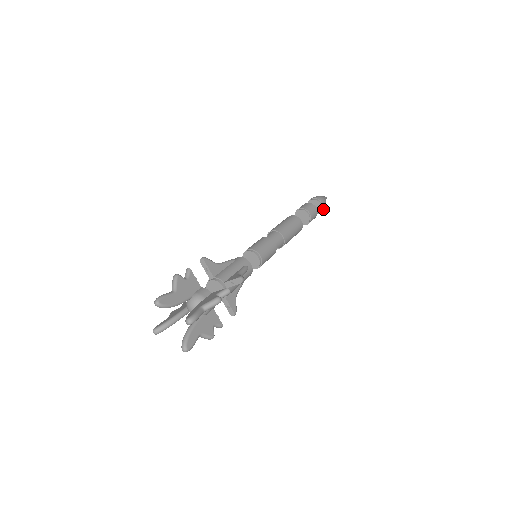
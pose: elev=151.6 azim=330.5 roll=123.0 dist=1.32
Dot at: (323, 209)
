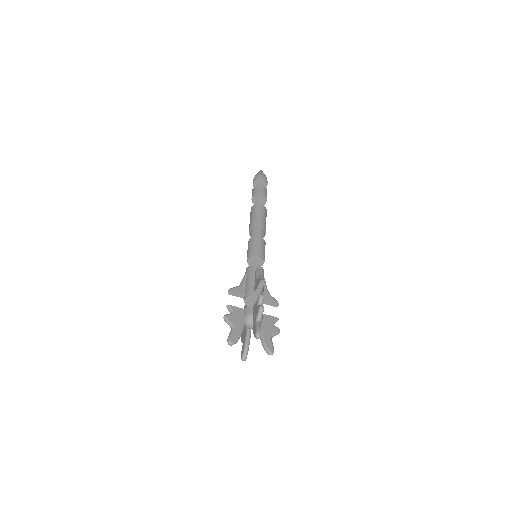
Dot at: occluded
